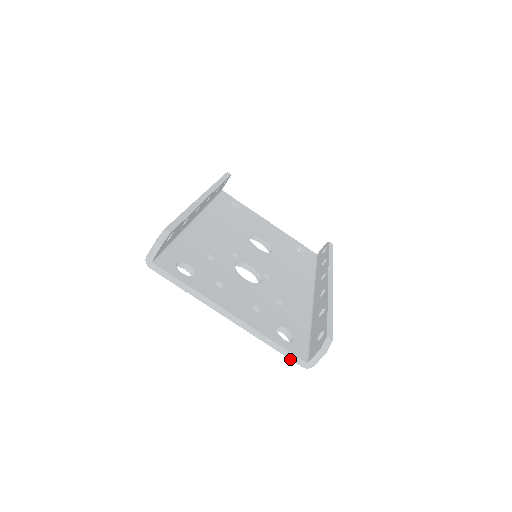
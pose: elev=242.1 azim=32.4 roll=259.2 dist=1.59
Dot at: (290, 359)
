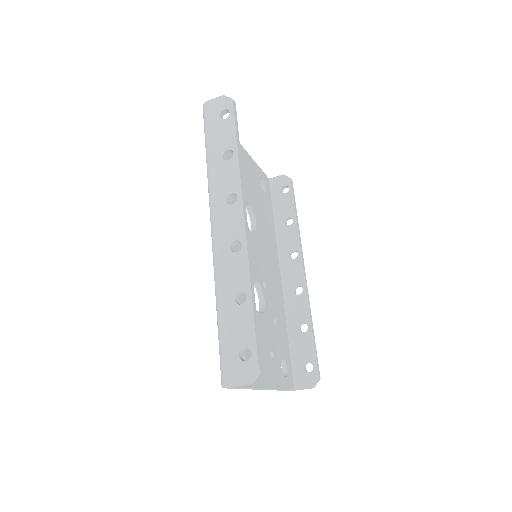
Dot at: occluded
